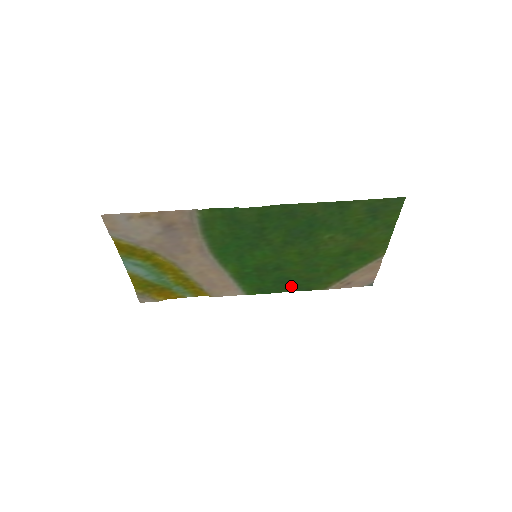
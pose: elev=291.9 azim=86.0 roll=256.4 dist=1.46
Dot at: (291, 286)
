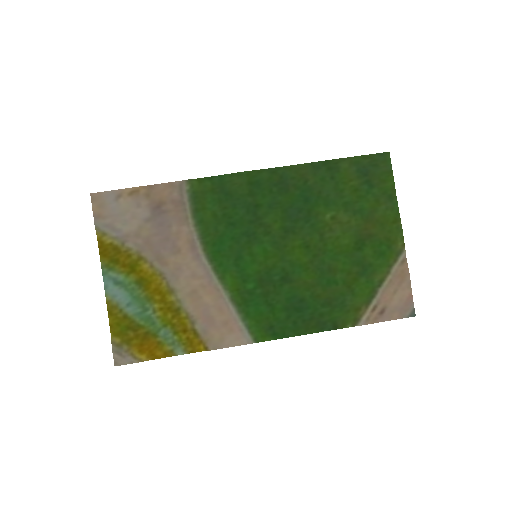
Dot at: (310, 319)
